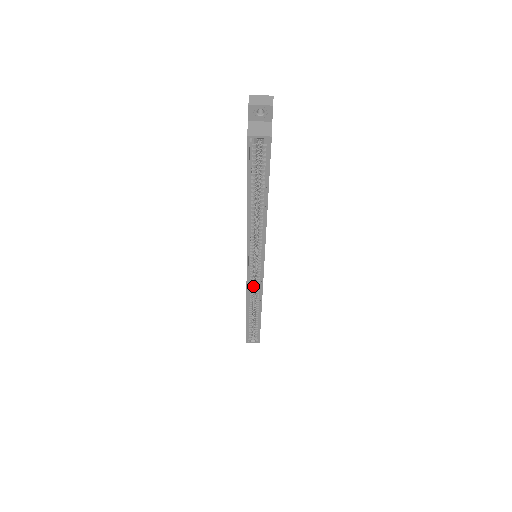
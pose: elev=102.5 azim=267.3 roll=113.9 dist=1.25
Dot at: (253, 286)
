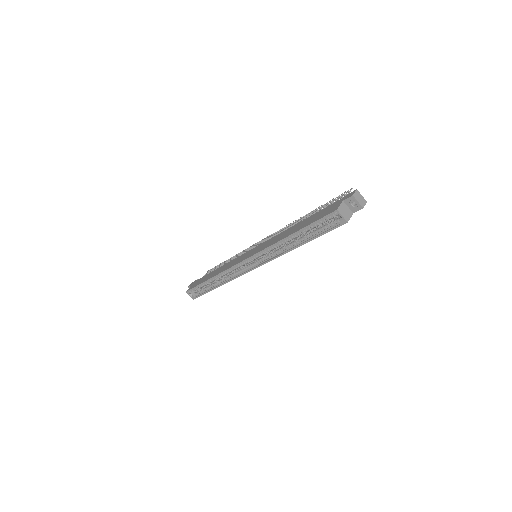
Dot at: (234, 269)
